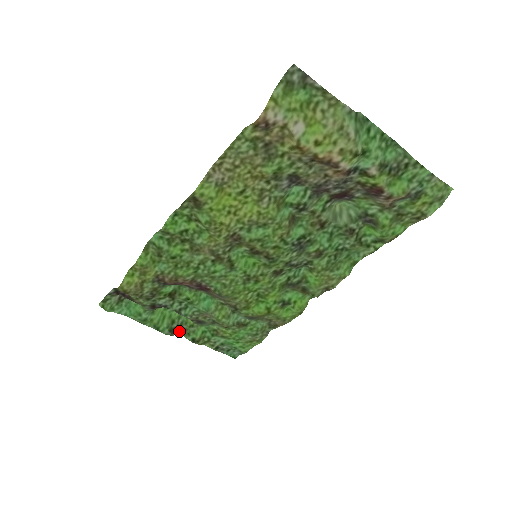
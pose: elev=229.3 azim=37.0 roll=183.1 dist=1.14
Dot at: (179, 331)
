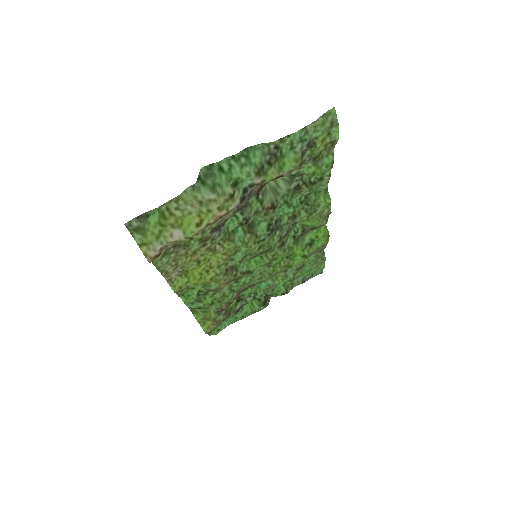
Dot at: (269, 297)
